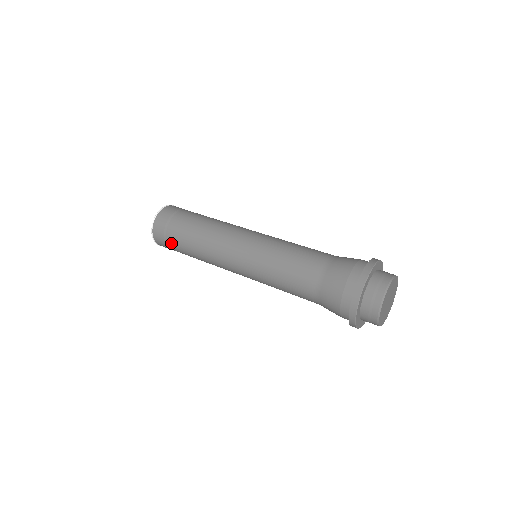
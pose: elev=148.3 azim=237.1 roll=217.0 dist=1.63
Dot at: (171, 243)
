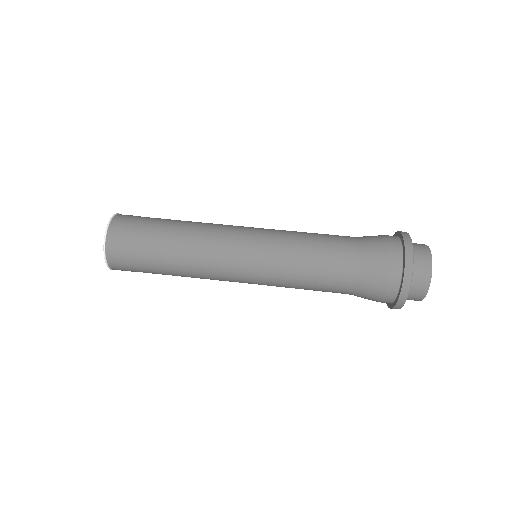
Dot at: (138, 265)
